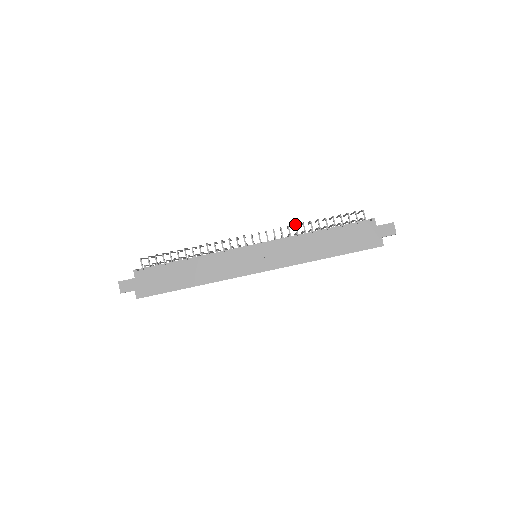
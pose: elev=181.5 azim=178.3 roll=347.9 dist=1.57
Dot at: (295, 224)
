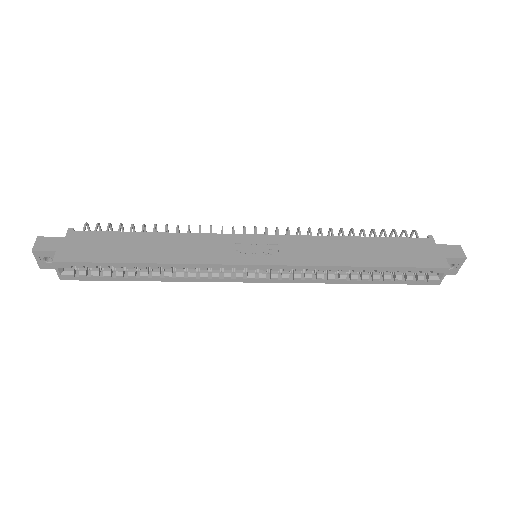
Dot at: occluded
